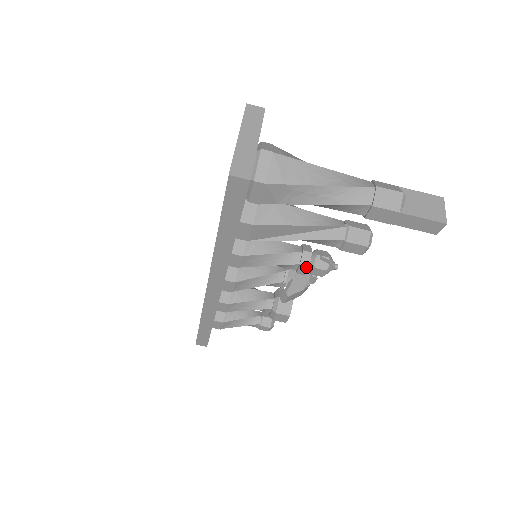
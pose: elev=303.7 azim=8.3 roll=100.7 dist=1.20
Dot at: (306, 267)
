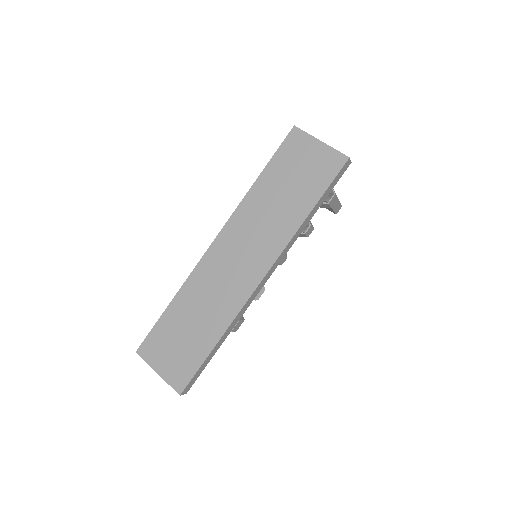
Dot at: occluded
